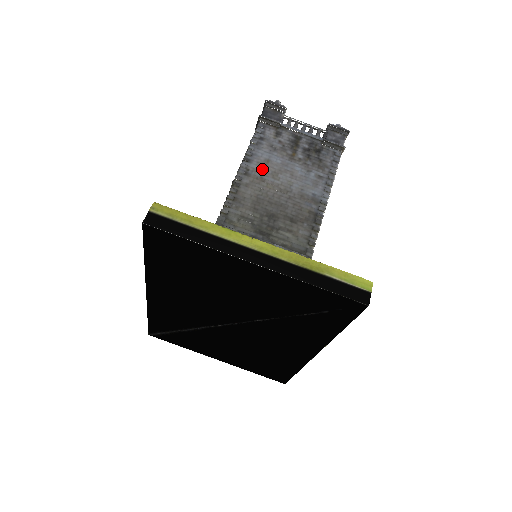
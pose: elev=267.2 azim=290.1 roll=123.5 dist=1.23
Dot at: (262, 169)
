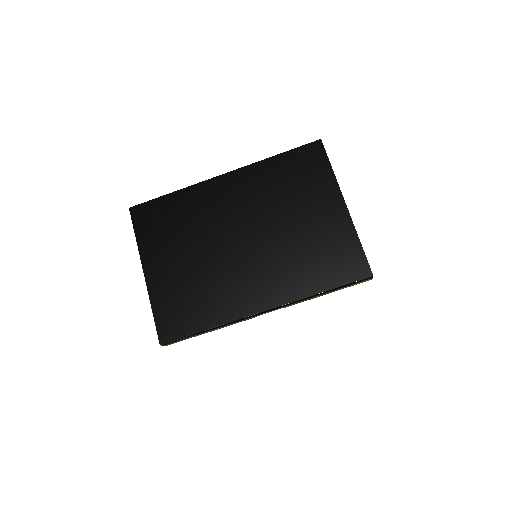
Dot at: occluded
